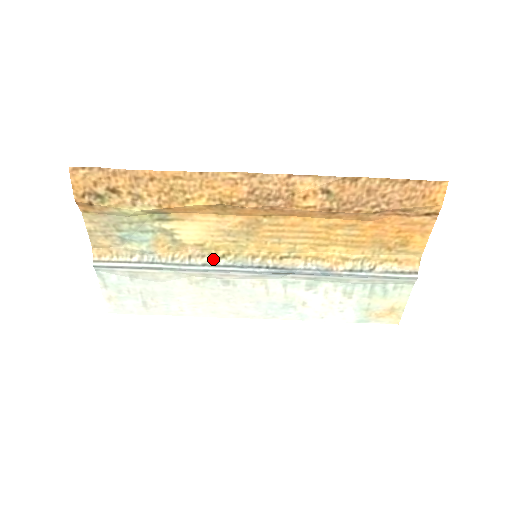
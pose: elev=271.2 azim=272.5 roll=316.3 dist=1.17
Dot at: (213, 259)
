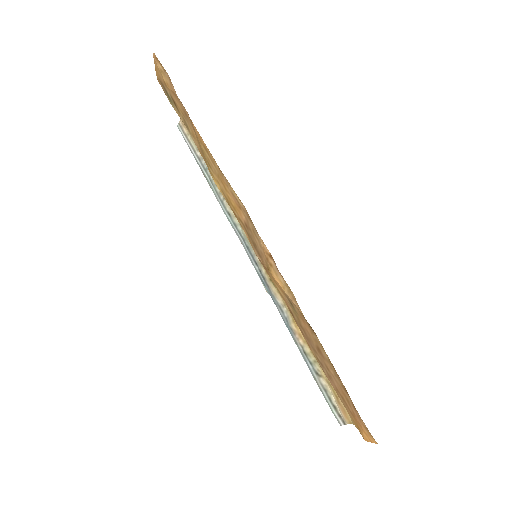
Dot at: (236, 218)
